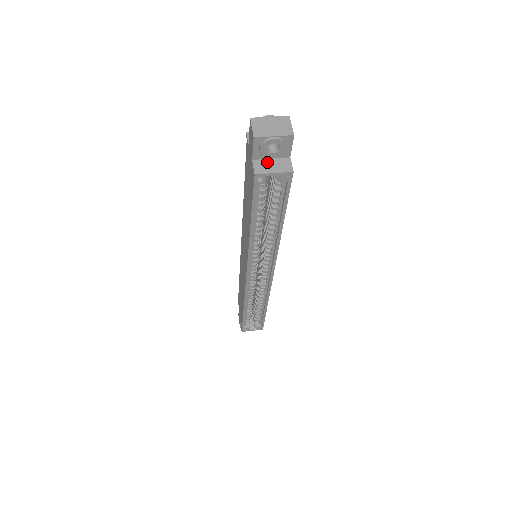
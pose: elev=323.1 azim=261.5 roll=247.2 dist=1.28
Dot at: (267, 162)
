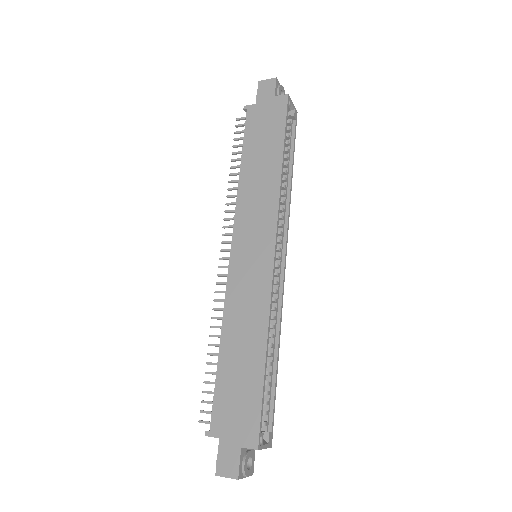
Dot at: occluded
